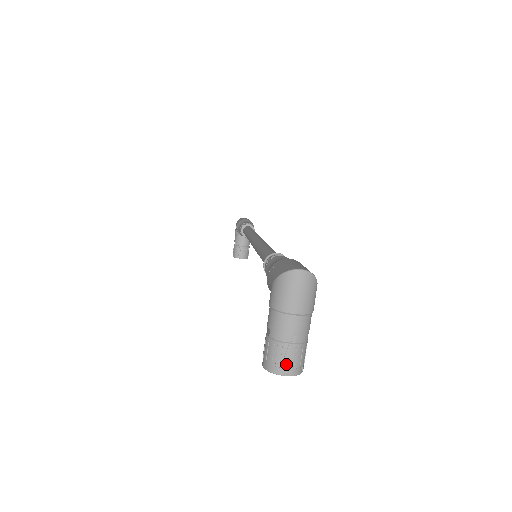
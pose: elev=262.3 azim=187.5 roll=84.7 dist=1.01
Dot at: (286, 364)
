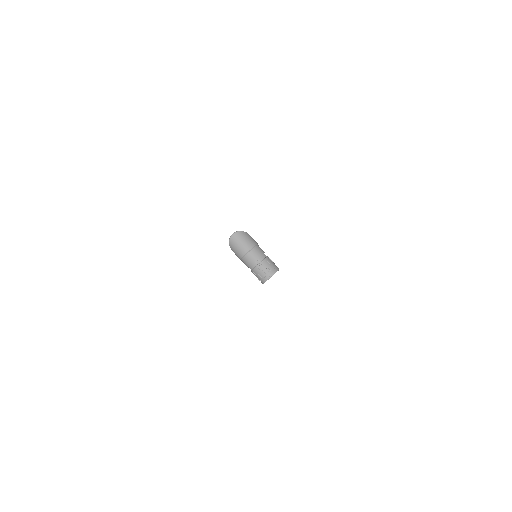
Dot at: (266, 273)
